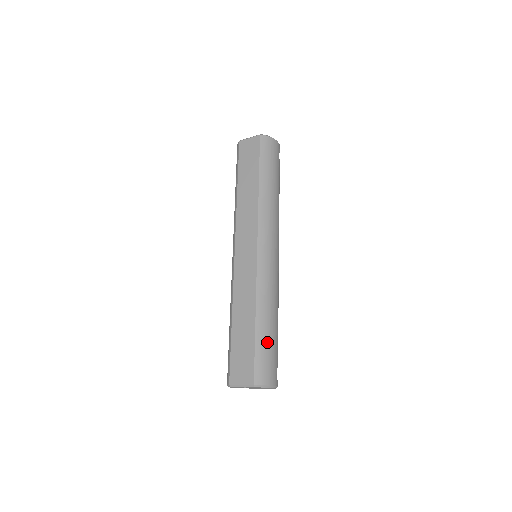
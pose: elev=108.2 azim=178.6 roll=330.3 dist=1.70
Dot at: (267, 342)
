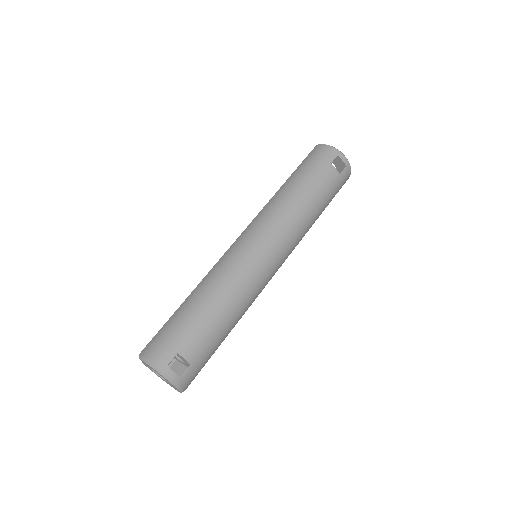
Dot at: (179, 320)
